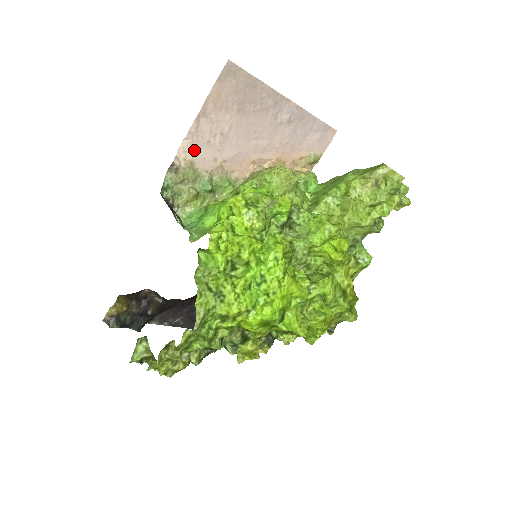
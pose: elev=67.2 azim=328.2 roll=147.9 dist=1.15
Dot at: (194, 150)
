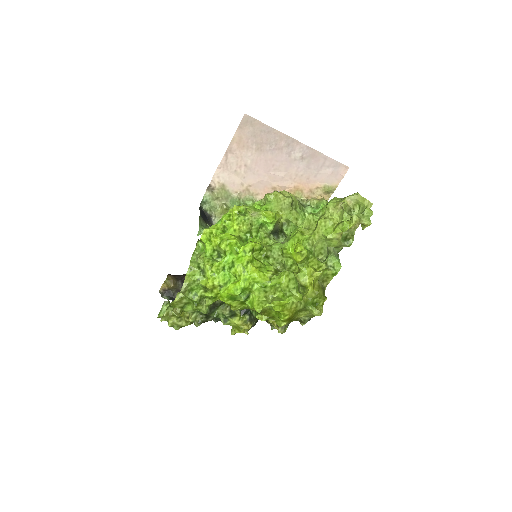
Dot at: (225, 176)
